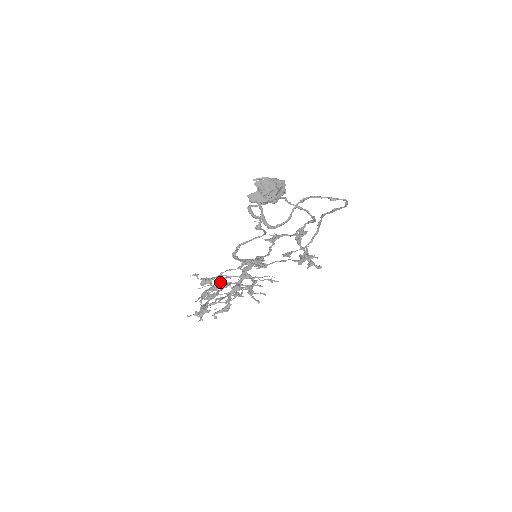
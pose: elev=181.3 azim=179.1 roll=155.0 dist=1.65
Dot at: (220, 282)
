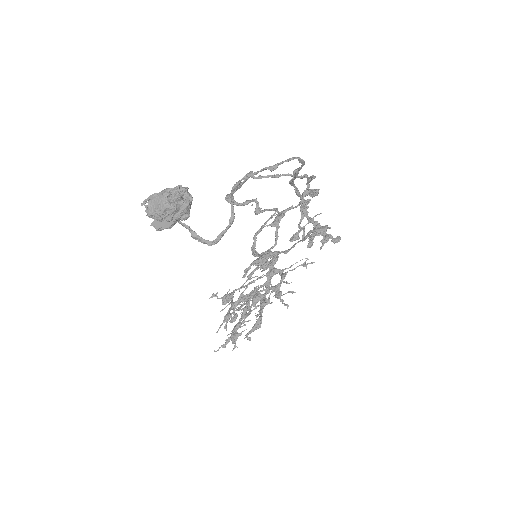
Dot at: (239, 296)
